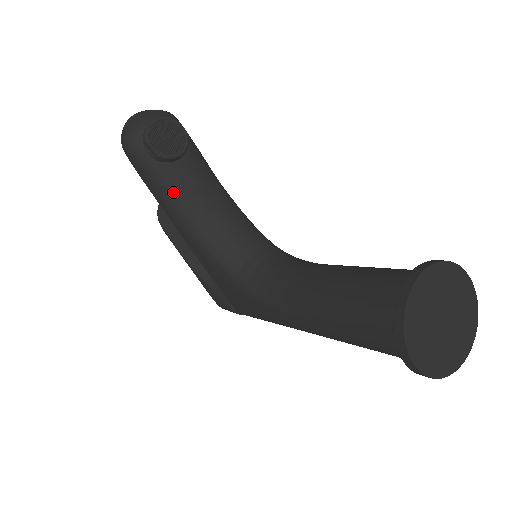
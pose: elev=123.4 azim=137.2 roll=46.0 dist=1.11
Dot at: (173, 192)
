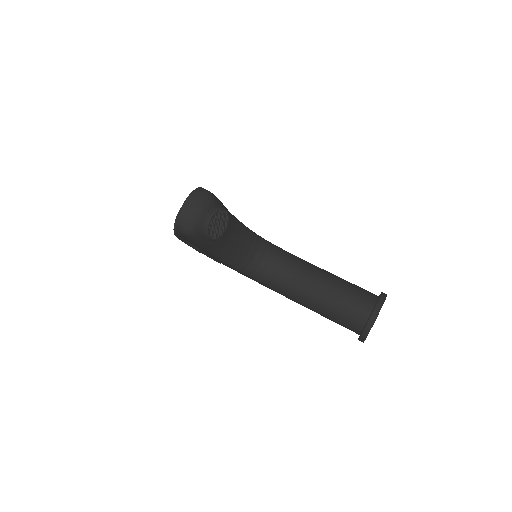
Dot at: (213, 246)
